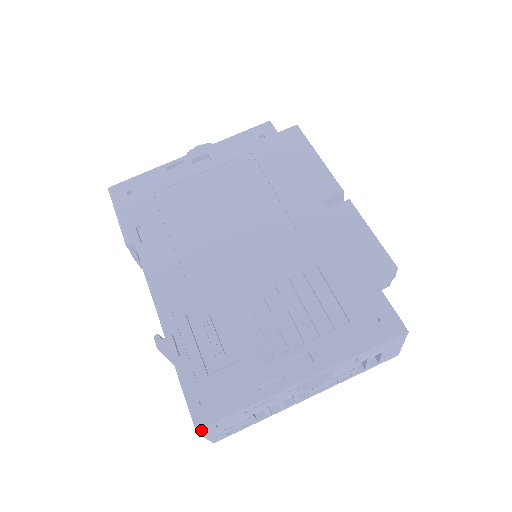
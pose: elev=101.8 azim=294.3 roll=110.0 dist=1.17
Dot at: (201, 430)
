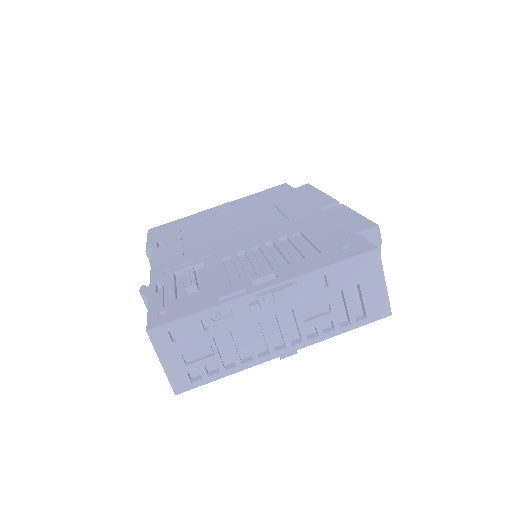
Dot at: (152, 330)
